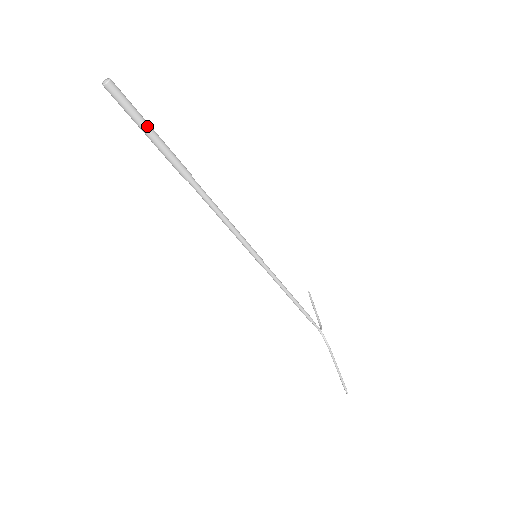
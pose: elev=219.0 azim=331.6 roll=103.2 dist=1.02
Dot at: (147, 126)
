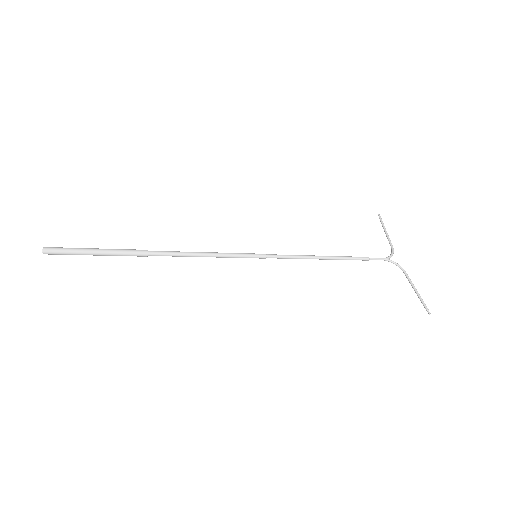
Dot at: (88, 252)
